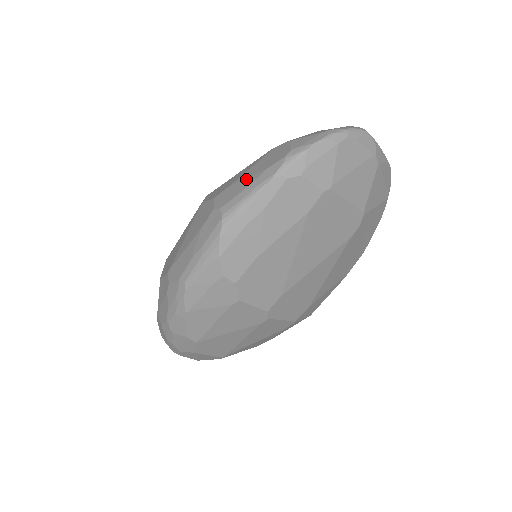
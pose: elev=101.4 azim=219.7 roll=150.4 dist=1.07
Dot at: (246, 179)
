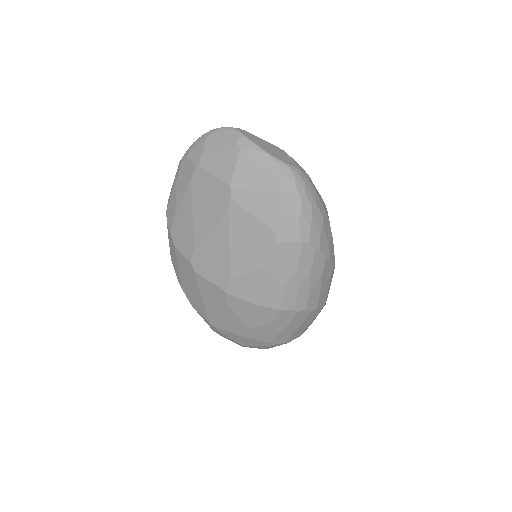
Dot at: occluded
